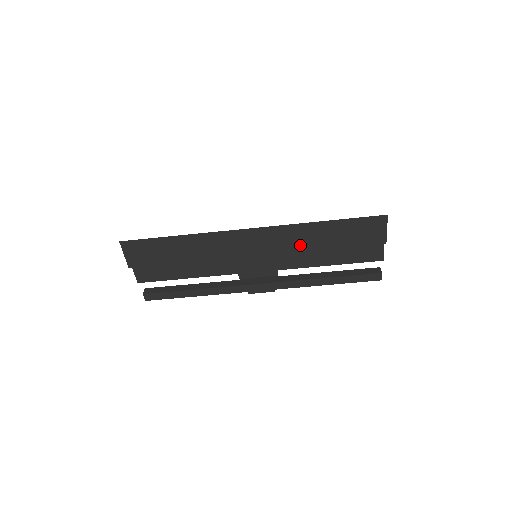
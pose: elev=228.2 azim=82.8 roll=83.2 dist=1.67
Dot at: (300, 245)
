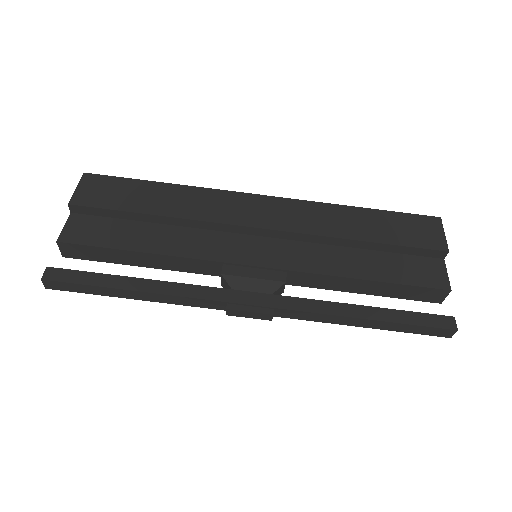
Dot at: (327, 228)
